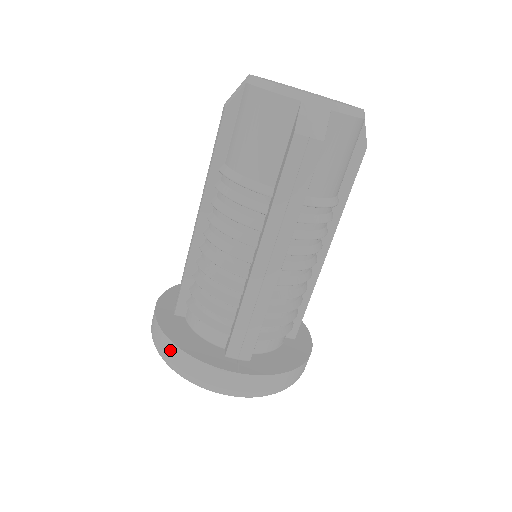
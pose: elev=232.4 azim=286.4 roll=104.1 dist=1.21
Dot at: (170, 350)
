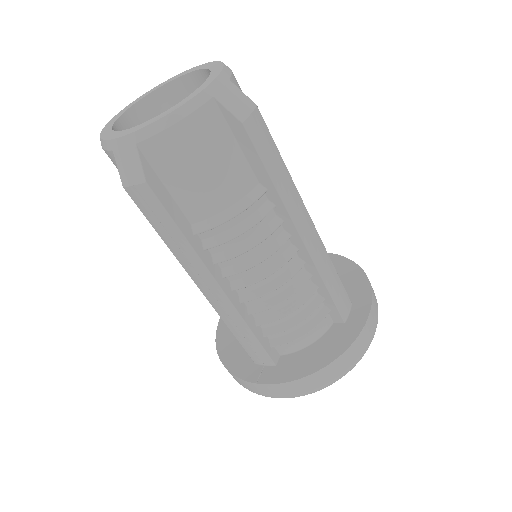
Dot at: occluded
